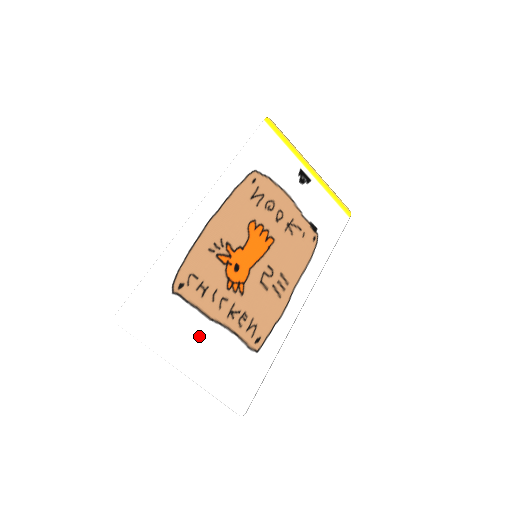
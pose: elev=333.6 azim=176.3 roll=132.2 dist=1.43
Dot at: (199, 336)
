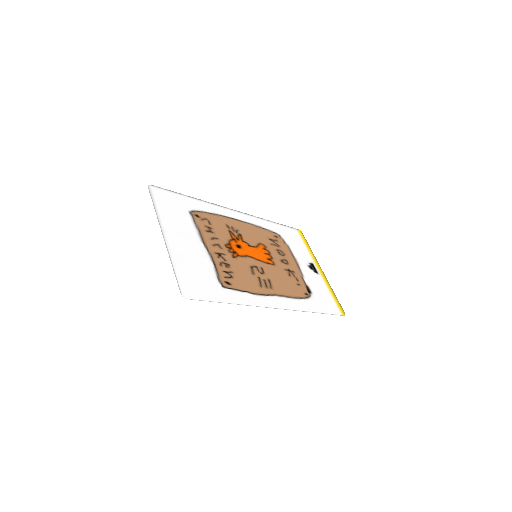
Dot at: (189, 239)
